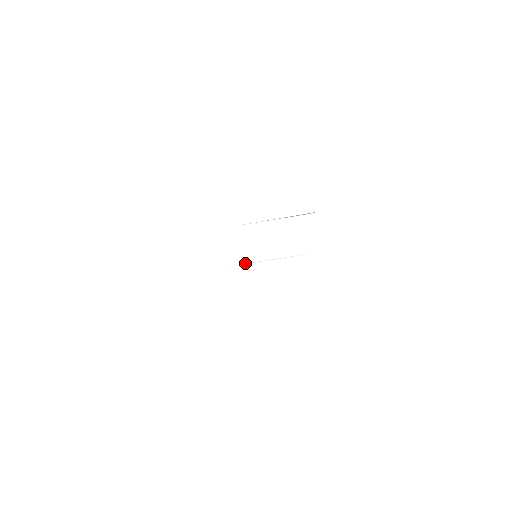
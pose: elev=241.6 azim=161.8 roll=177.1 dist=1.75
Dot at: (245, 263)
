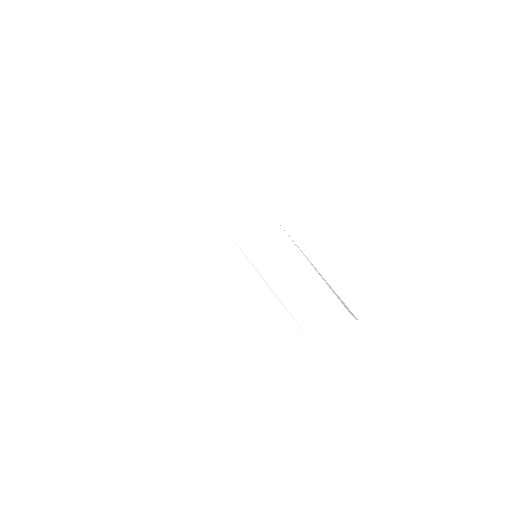
Dot at: occluded
